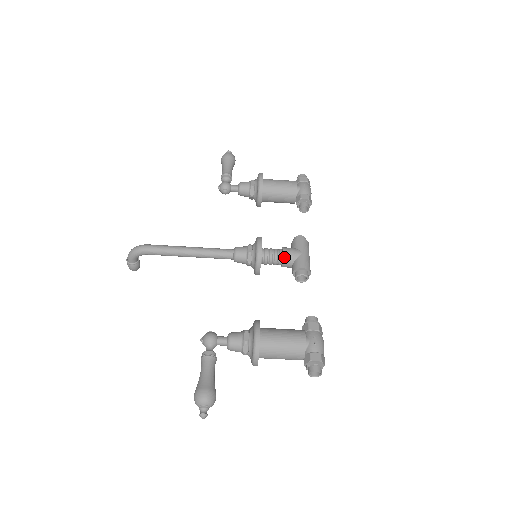
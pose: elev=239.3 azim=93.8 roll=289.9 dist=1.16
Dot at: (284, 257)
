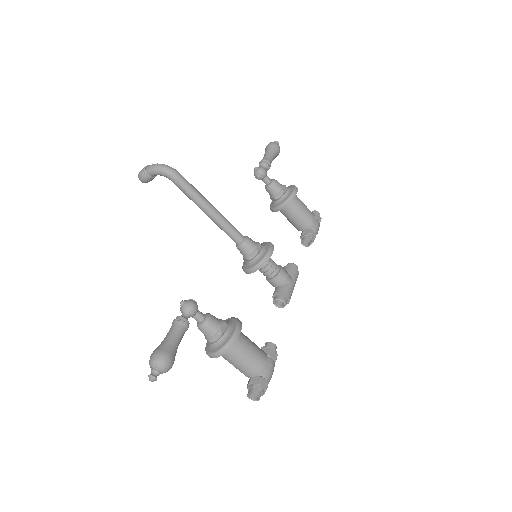
Dot at: (279, 275)
